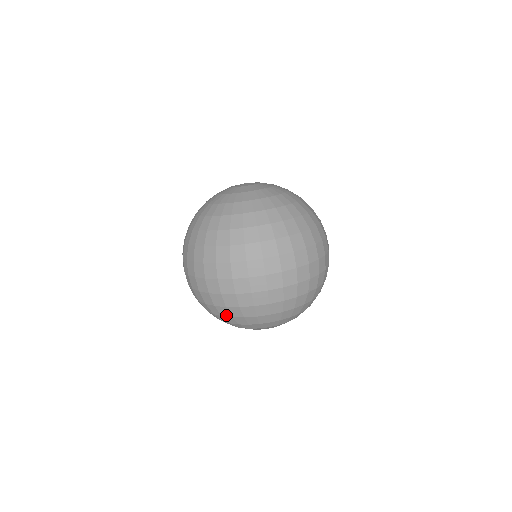
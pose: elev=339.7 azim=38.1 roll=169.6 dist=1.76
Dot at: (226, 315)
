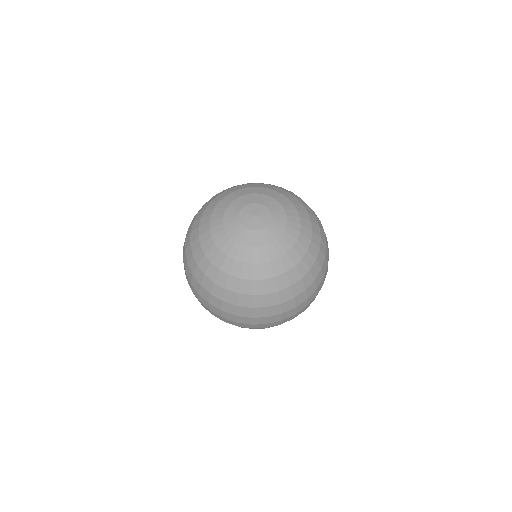
Dot at: occluded
